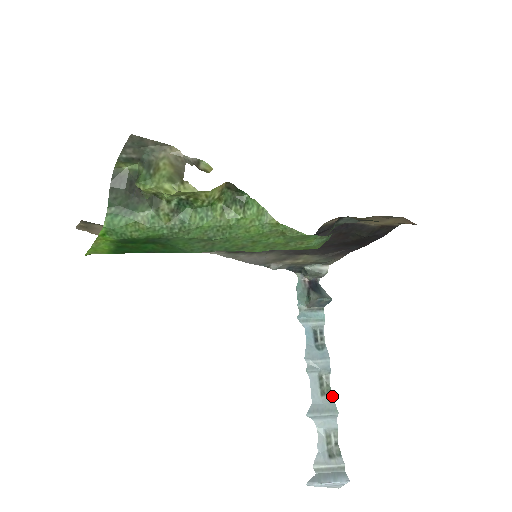
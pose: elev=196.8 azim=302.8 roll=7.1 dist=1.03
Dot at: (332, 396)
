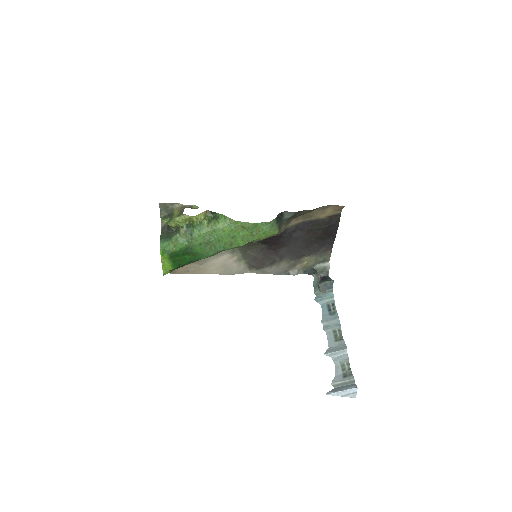
Dot at: (343, 340)
